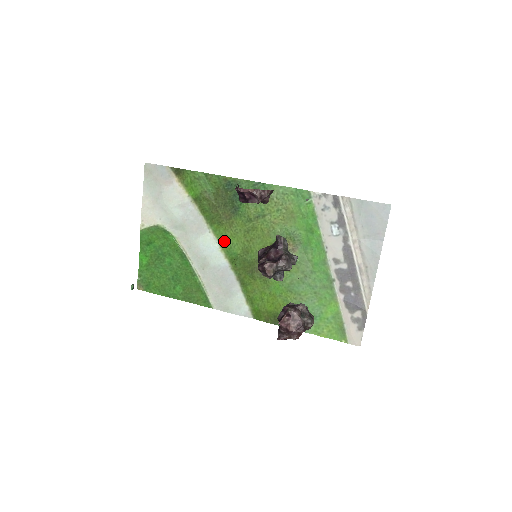
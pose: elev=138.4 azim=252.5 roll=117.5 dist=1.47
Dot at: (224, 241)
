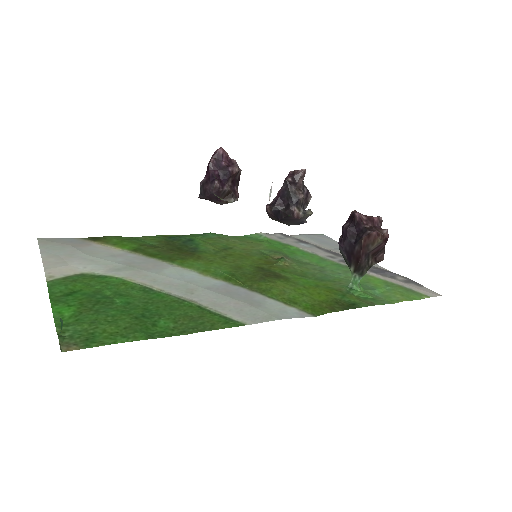
Dot at: (201, 268)
